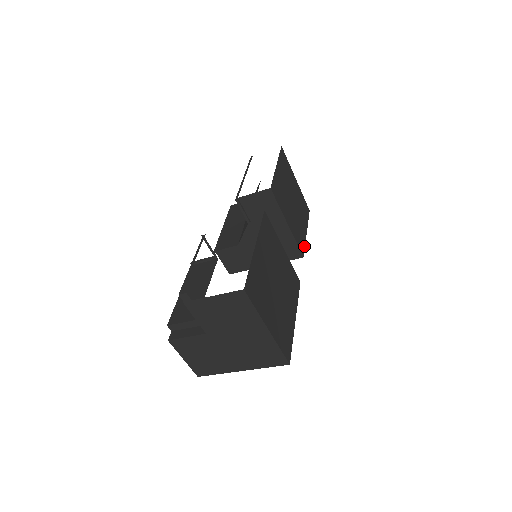
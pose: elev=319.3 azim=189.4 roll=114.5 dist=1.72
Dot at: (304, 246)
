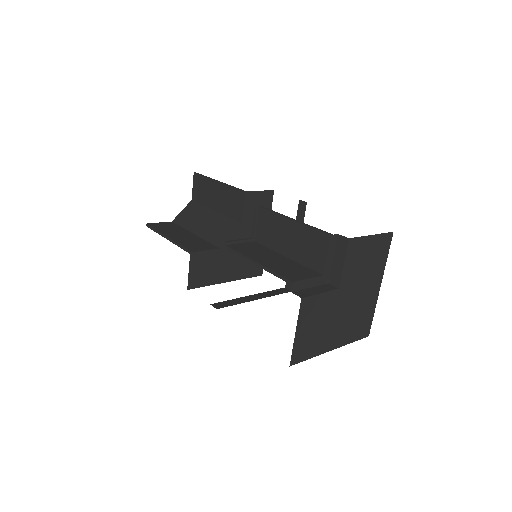
Dot at: occluded
